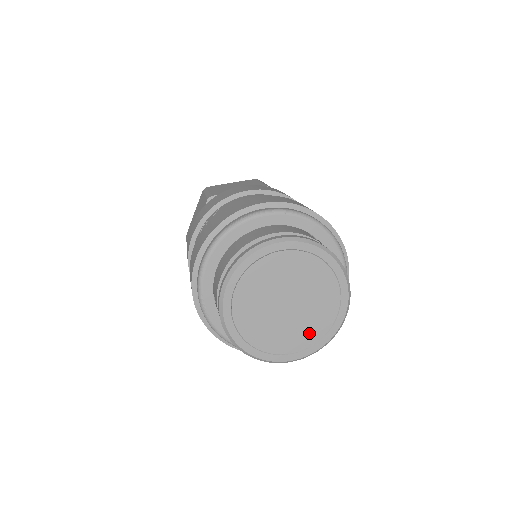
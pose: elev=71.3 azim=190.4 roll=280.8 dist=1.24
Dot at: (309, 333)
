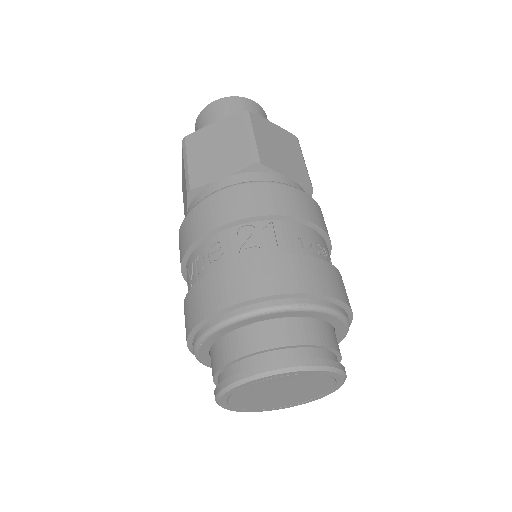
Dot at: (273, 405)
